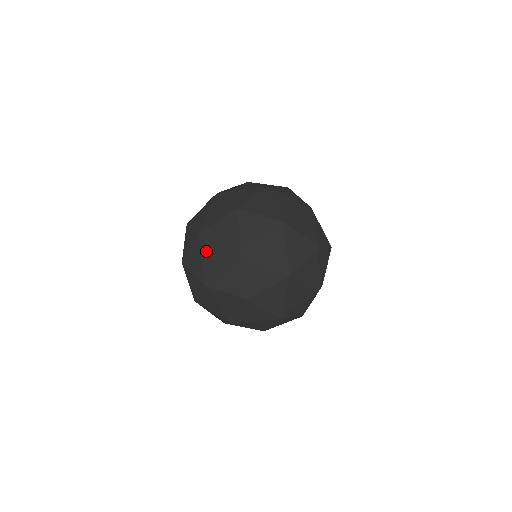
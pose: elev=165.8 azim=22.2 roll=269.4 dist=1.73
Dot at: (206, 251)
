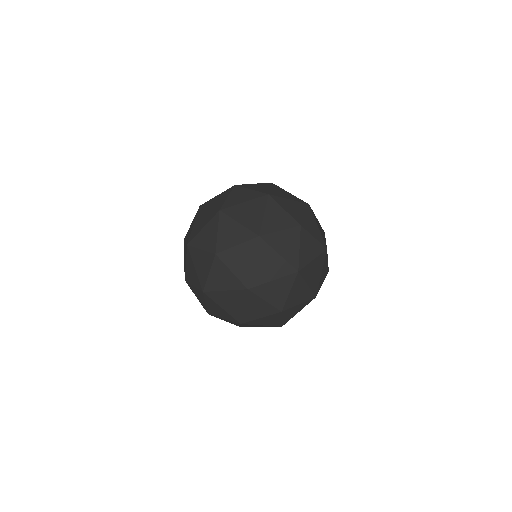
Dot at: (261, 257)
